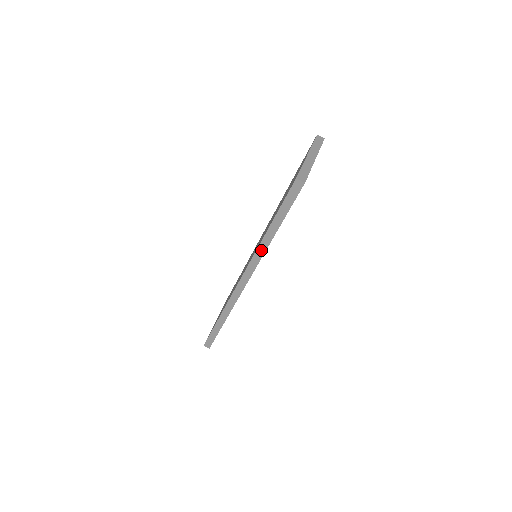
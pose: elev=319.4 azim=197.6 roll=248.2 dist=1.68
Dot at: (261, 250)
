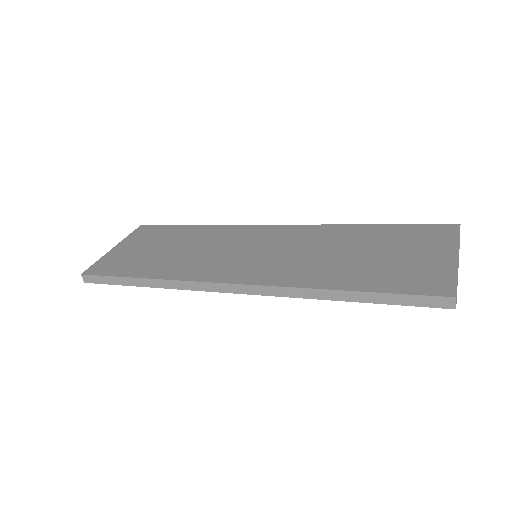
Dot at: (302, 293)
